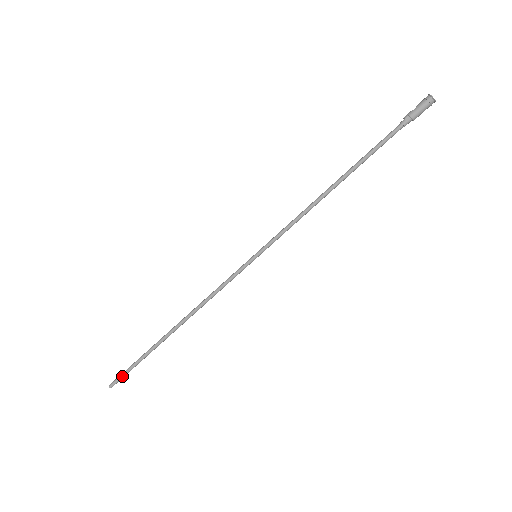
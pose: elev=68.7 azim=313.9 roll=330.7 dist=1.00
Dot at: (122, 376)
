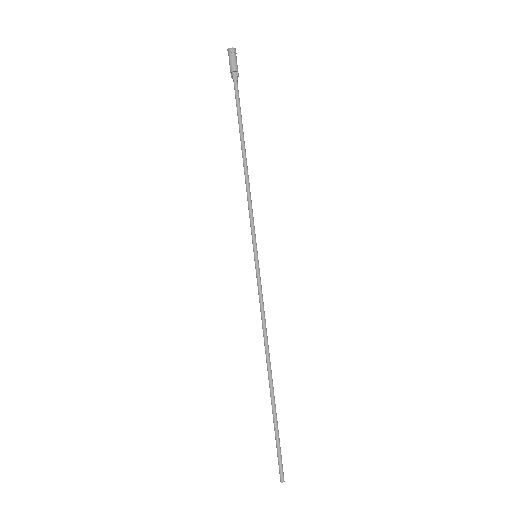
Dot at: (278, 460)
